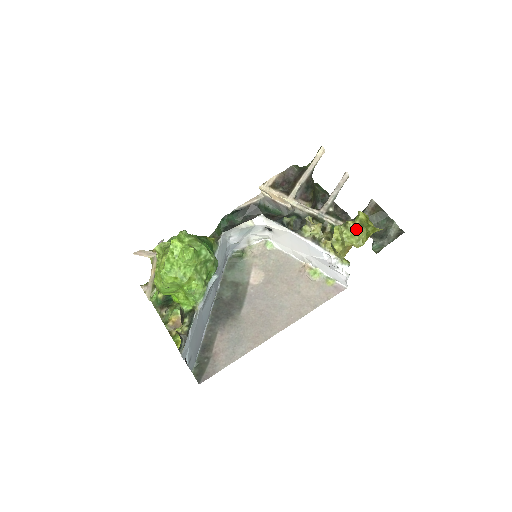
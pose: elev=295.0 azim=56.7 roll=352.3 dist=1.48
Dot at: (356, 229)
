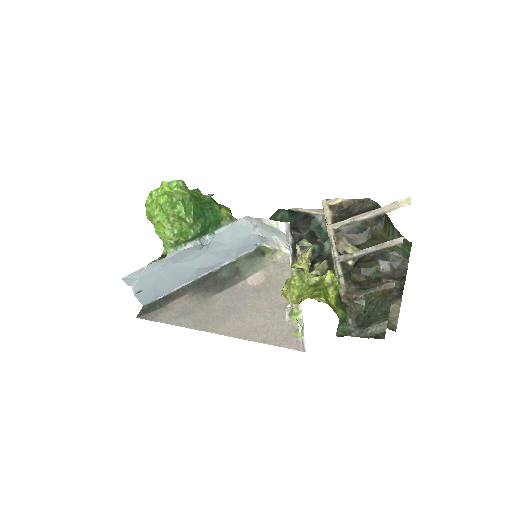
Dot at: (308, 284)
